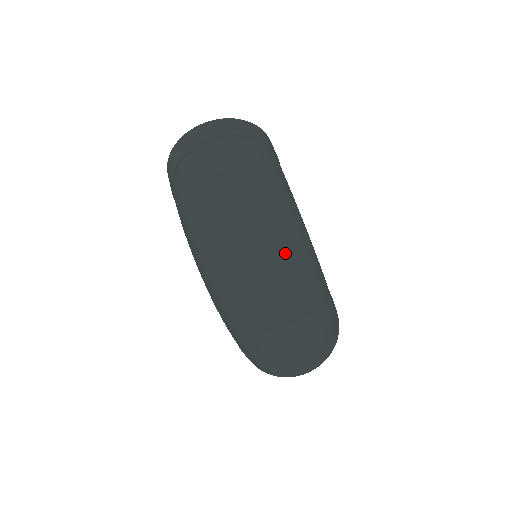
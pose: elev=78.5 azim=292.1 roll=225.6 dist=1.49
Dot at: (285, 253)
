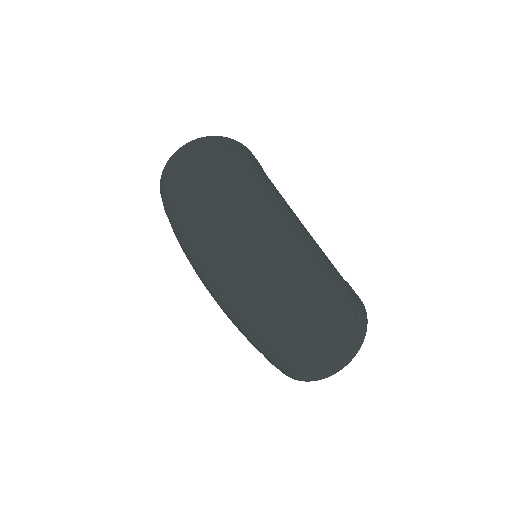
Dot at: (269, 233)
